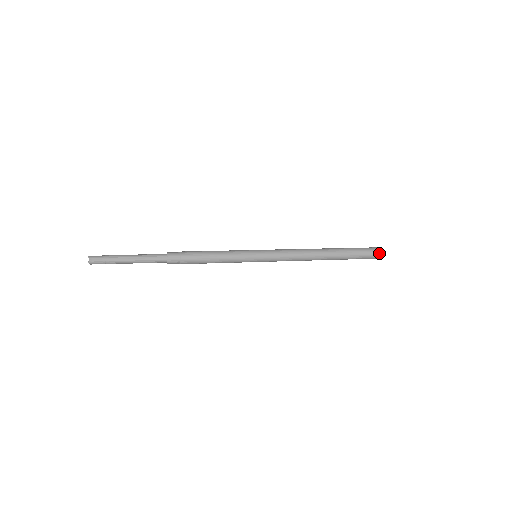
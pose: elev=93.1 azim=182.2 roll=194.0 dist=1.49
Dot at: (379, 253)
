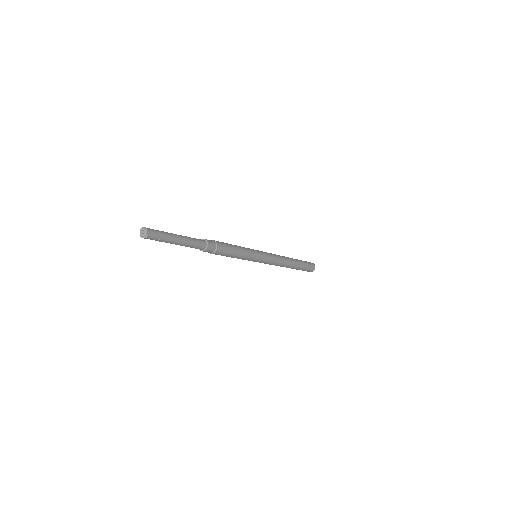
Dot at: (312, 263)
